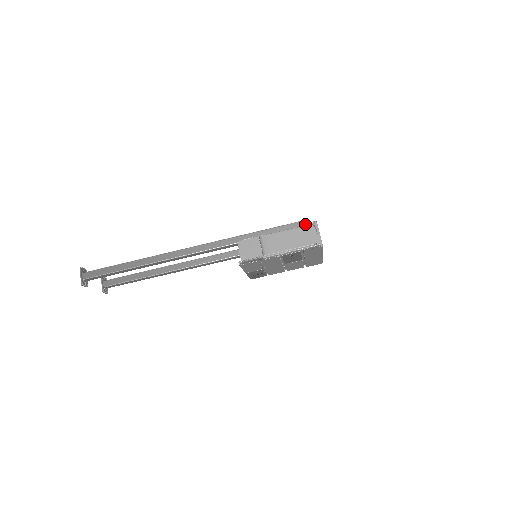
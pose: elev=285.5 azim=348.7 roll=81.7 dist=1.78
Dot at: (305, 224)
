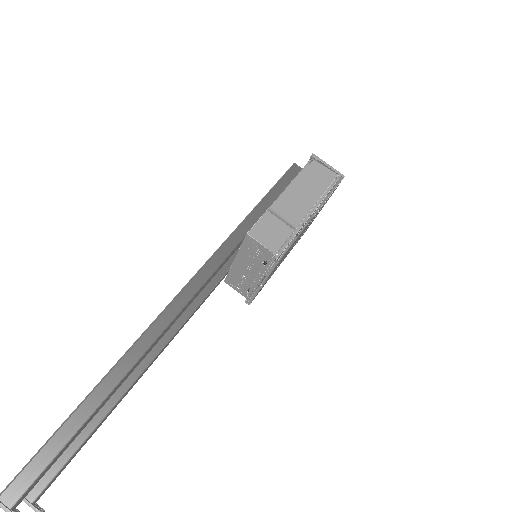
Dot at: (296, 170)
